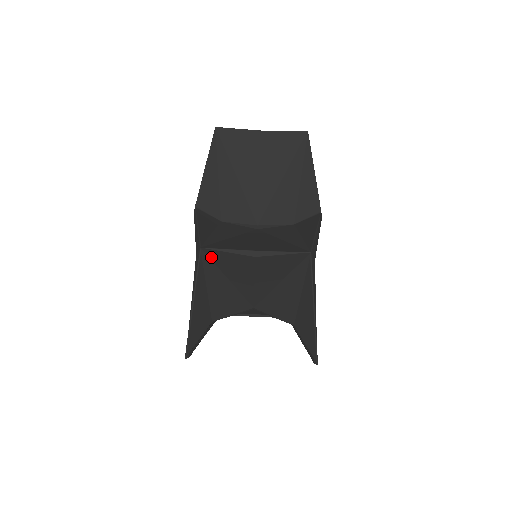
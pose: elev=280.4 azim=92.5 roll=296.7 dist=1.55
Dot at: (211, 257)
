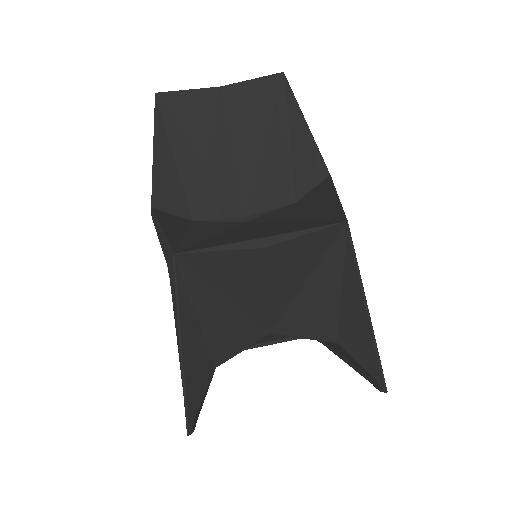
Dot at: (193, 266)
